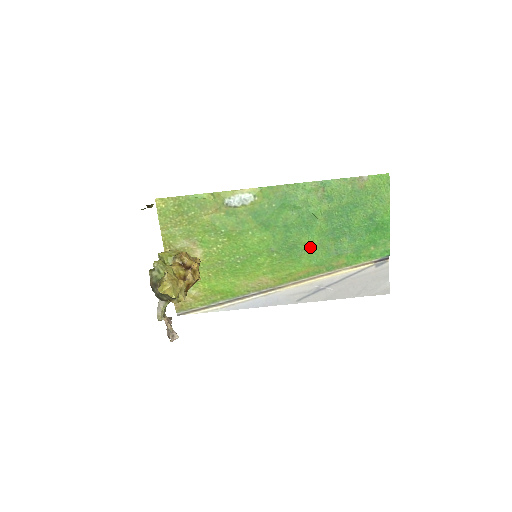
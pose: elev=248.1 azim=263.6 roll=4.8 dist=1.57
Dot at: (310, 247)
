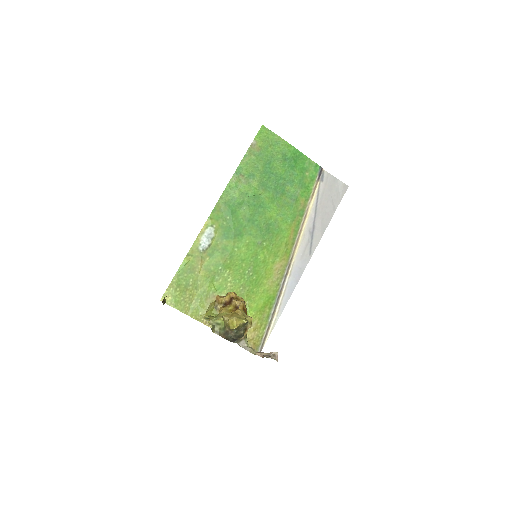
Dot at: (276, 215)
